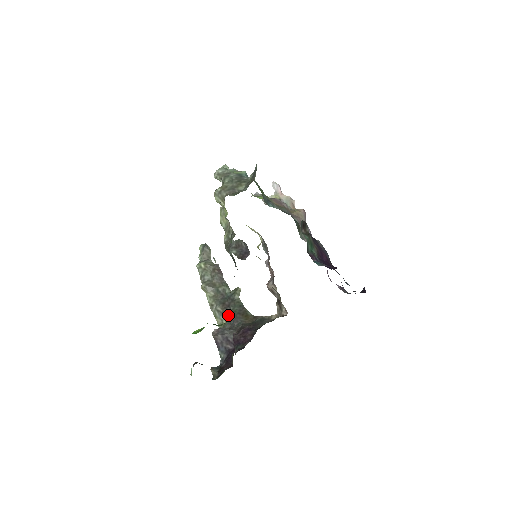
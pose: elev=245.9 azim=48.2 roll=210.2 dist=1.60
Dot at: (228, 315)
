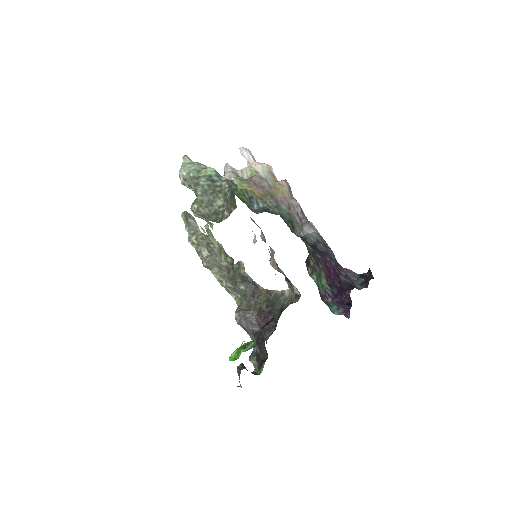
Dot at: (241, 291)
